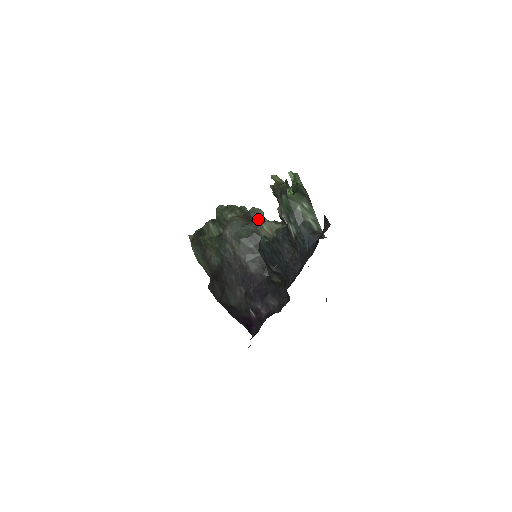
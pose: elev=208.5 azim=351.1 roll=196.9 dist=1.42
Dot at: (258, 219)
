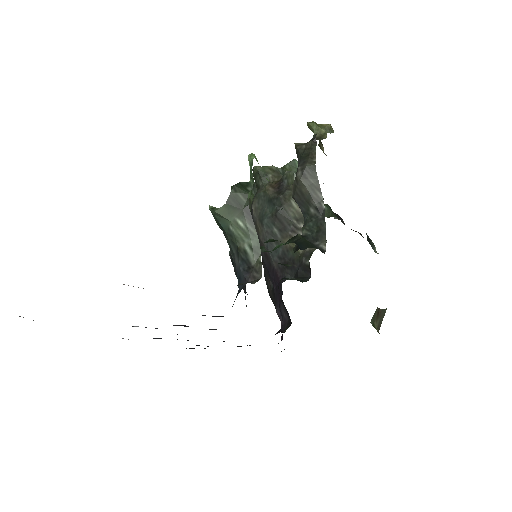
Dot at: (287, 191)
